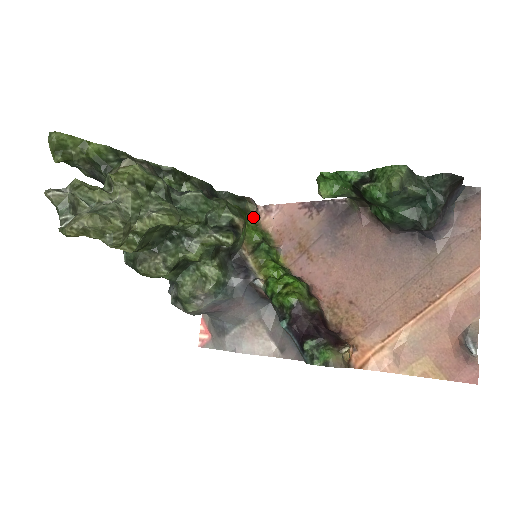
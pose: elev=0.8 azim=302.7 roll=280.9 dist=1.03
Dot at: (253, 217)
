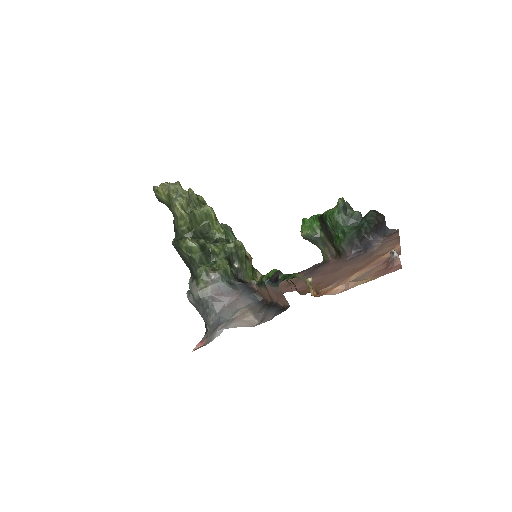
Dot at: occluded
